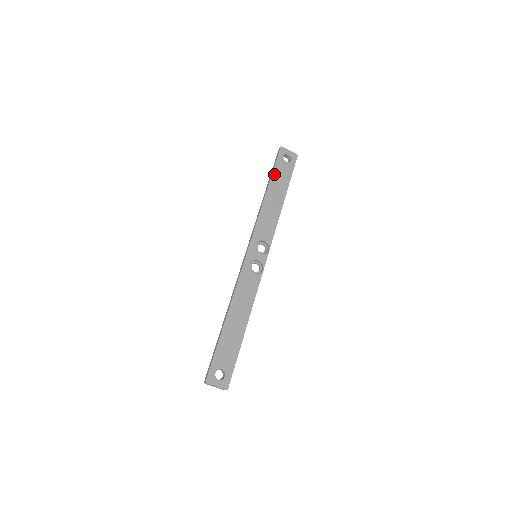
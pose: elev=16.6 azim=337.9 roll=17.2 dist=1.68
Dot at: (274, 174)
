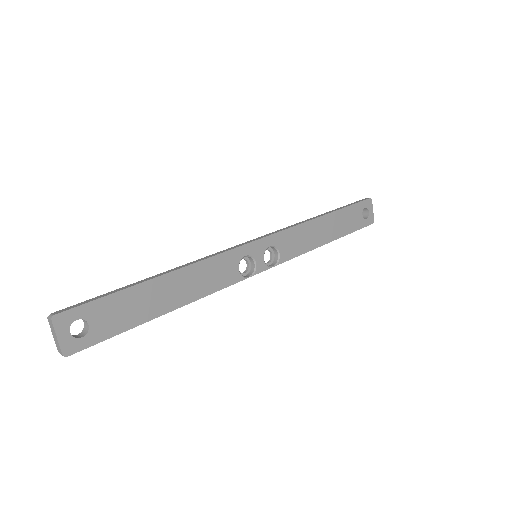
Dot at: (345, 210)
